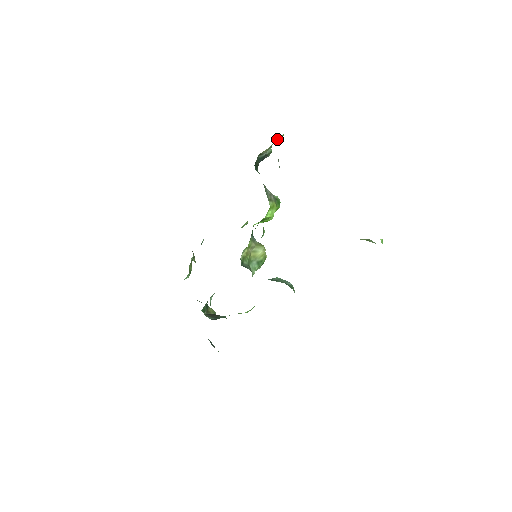
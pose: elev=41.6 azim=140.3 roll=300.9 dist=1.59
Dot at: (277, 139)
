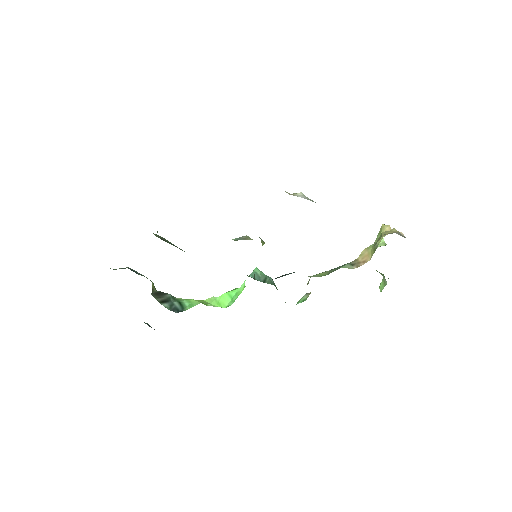
Dot at: occluded
